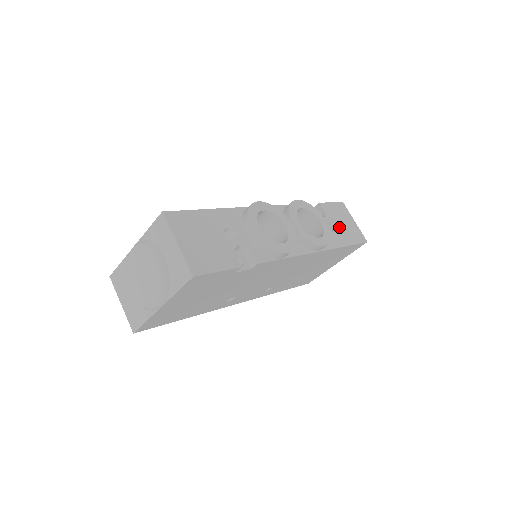
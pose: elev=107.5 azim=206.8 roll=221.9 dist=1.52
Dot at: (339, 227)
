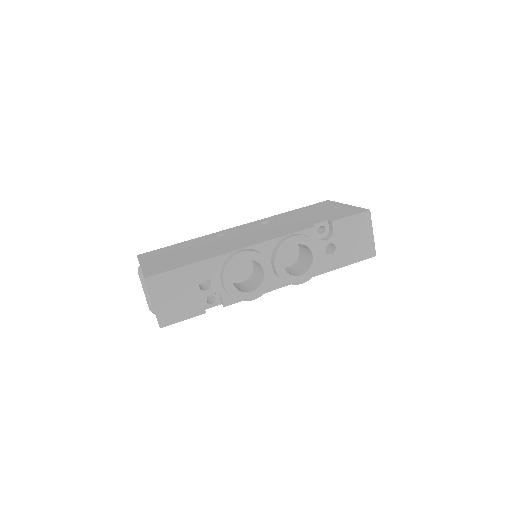
Dot at: (344, 246)
